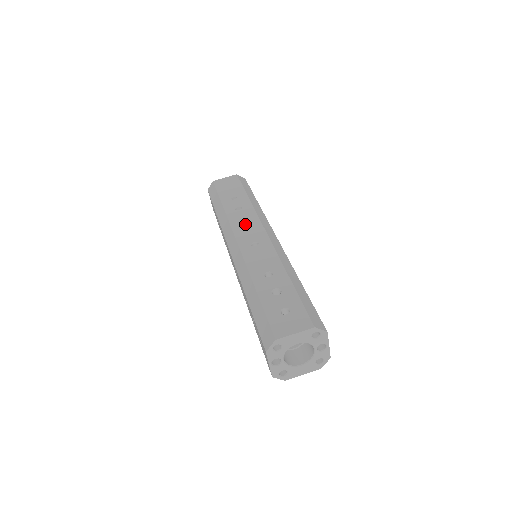
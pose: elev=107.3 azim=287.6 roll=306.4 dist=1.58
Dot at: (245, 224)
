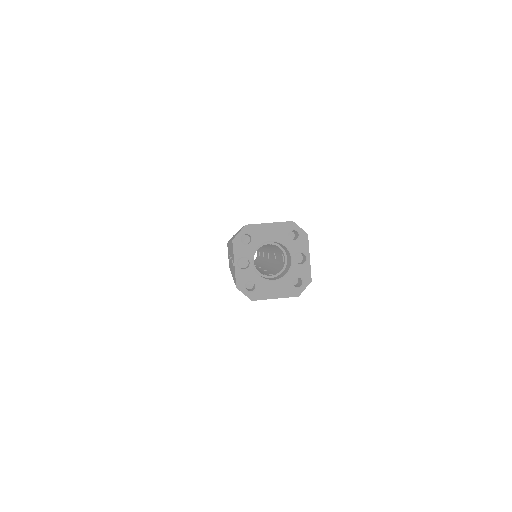
Dot at: occluded
